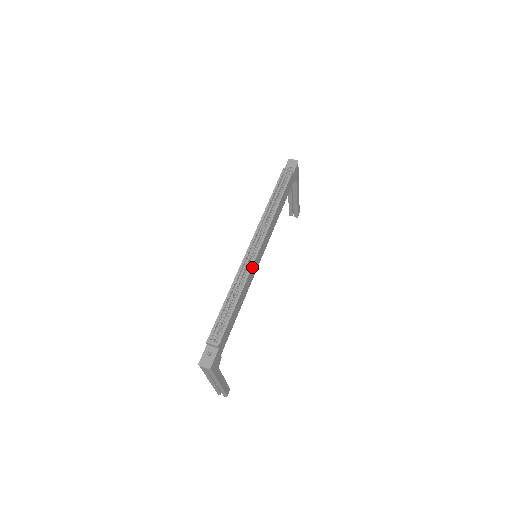
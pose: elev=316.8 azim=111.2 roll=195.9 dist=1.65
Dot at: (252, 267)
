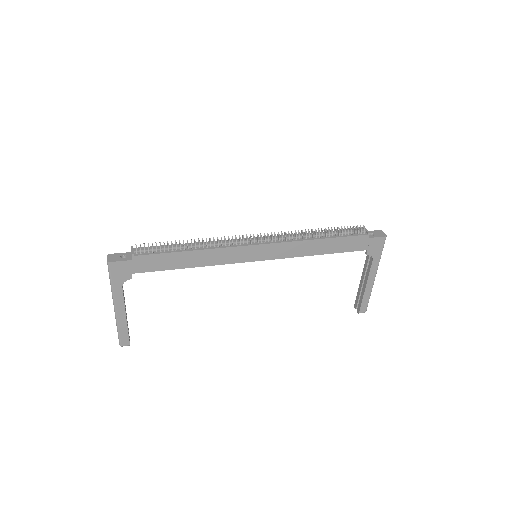
Dot at: (235, 247)
